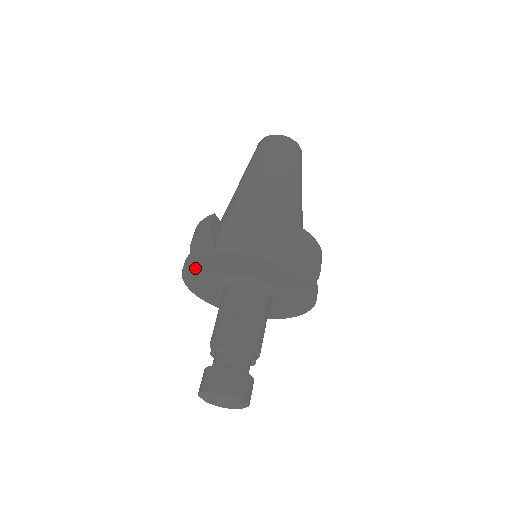
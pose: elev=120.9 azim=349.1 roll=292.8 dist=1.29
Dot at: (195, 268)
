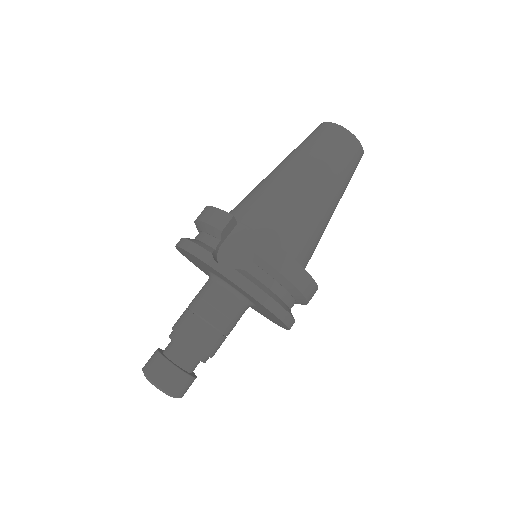
Dot at: occluded
